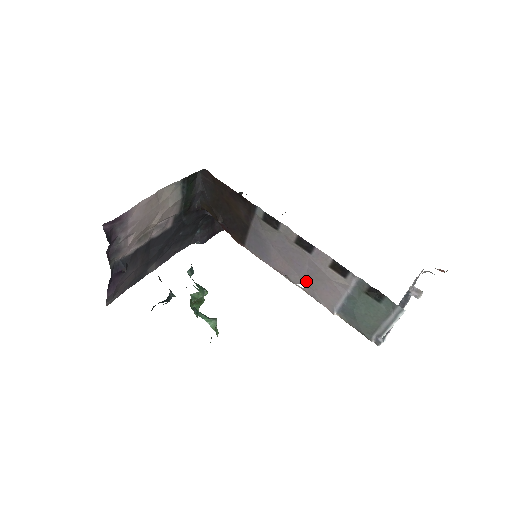
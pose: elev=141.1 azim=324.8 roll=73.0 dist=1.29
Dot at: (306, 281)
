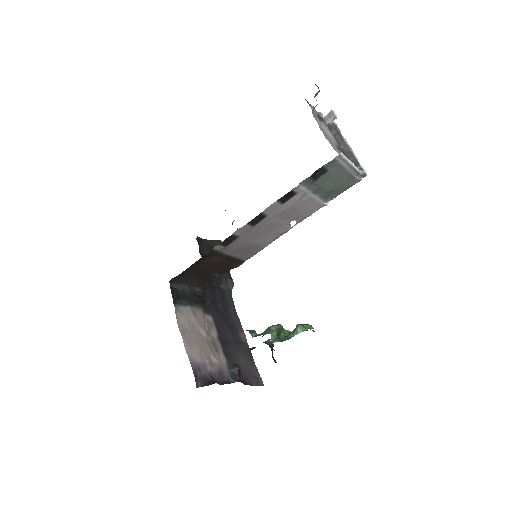
Dot at: (290, 221)
